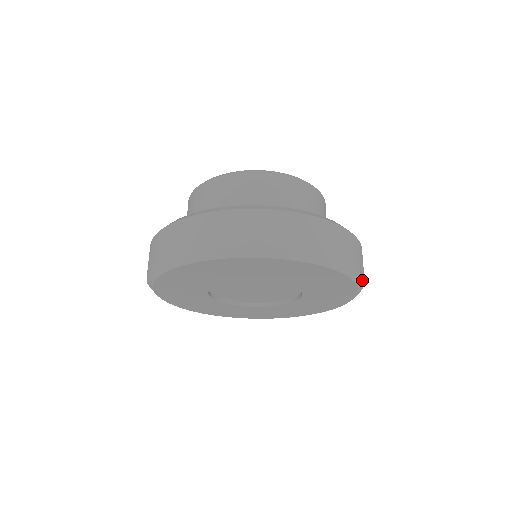
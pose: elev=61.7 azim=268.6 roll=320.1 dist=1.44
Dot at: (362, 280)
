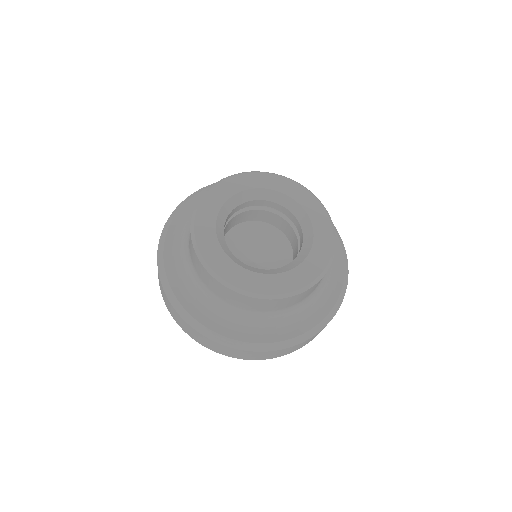
Dot at: occluded
